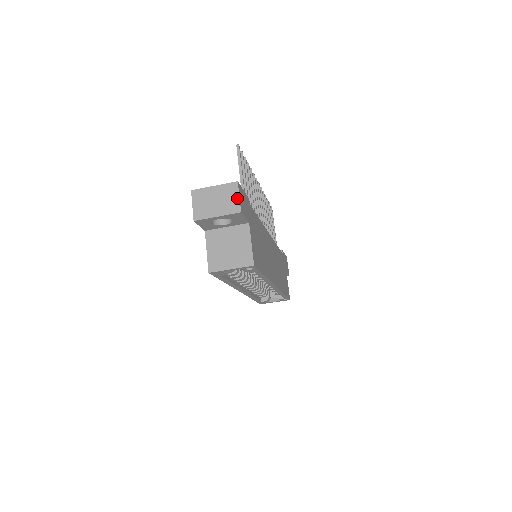
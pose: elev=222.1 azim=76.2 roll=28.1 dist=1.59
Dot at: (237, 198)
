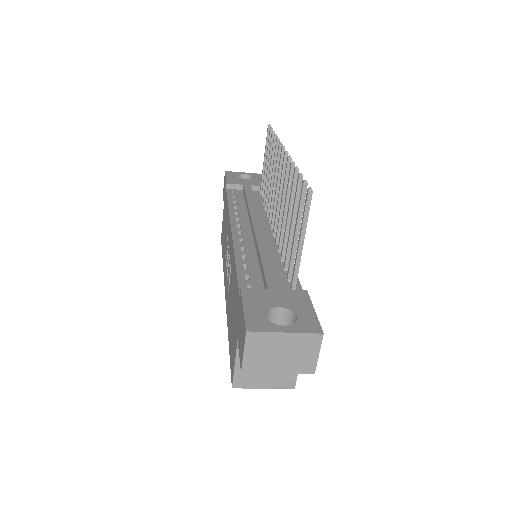
Dot at: (315, 356)
